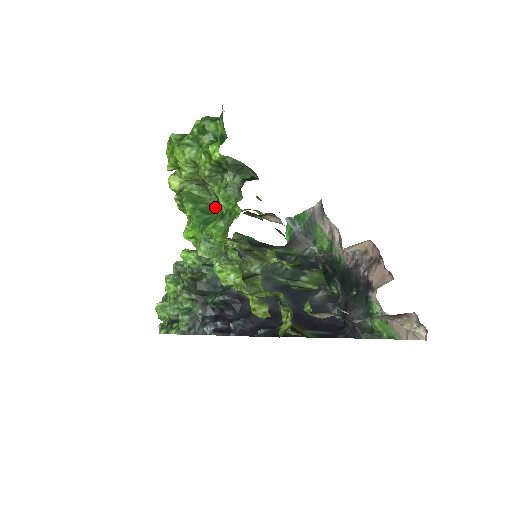
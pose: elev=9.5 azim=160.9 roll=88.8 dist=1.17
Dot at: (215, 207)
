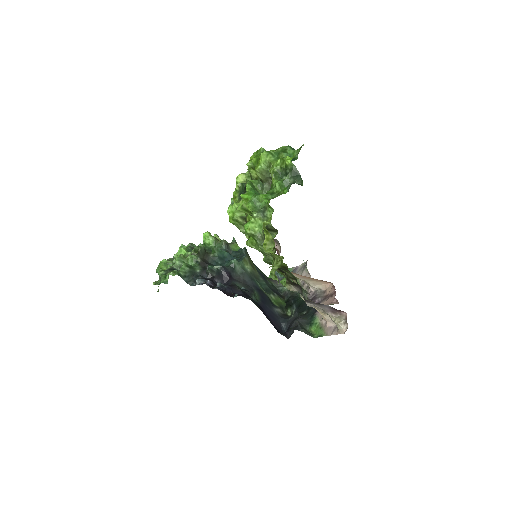
Dot at: occluded
